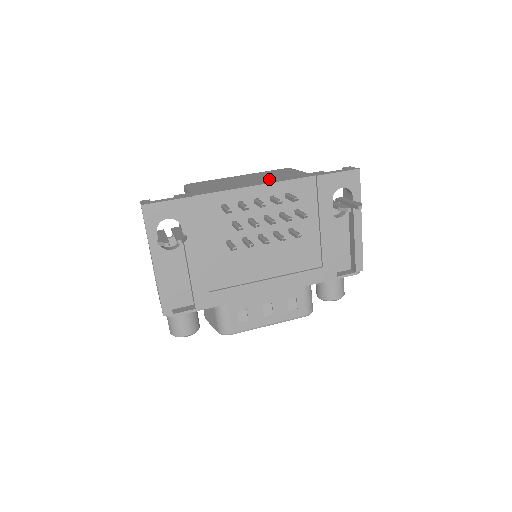
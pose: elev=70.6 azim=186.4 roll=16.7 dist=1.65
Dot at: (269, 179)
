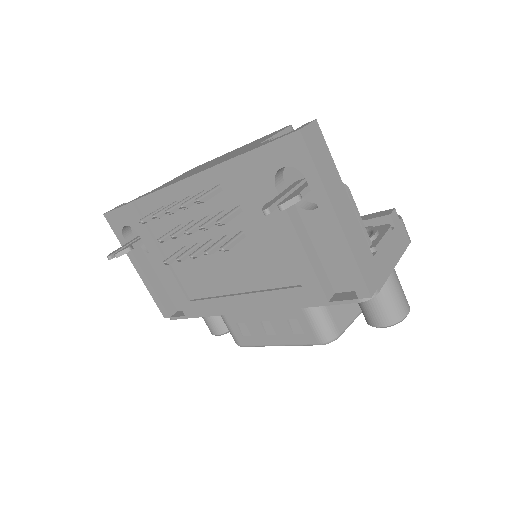
Dot at: (215, 163)
